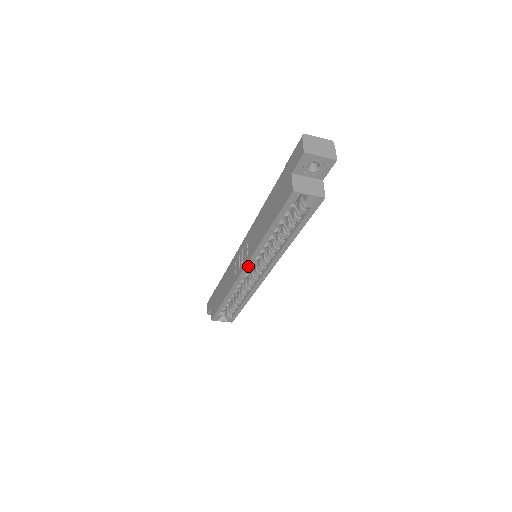
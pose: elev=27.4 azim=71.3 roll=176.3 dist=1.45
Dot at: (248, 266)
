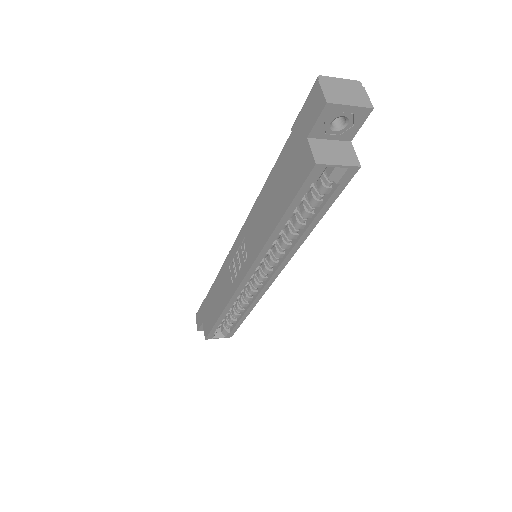
Dot at: (250, 272)
